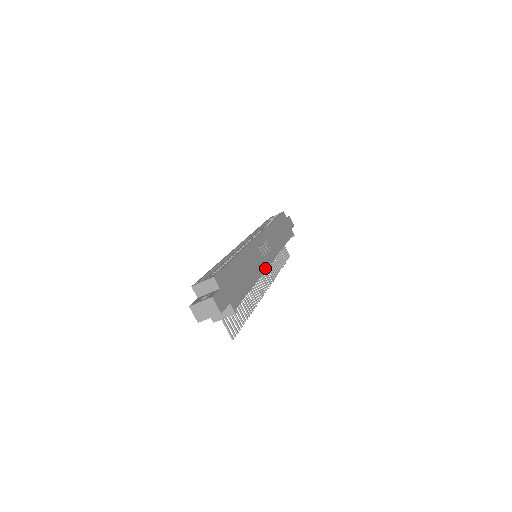
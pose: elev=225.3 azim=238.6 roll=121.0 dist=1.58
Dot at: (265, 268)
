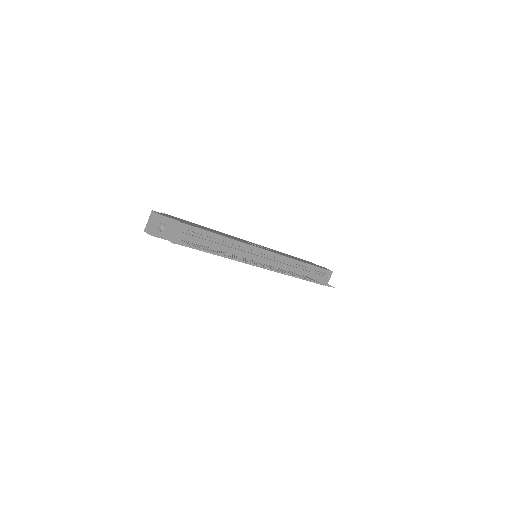
Dot at: (253, 246)
